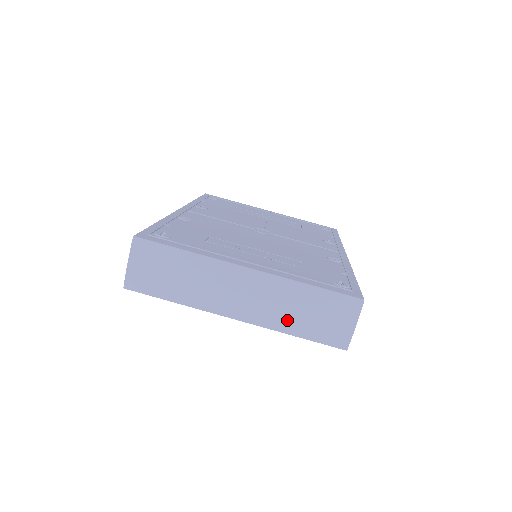
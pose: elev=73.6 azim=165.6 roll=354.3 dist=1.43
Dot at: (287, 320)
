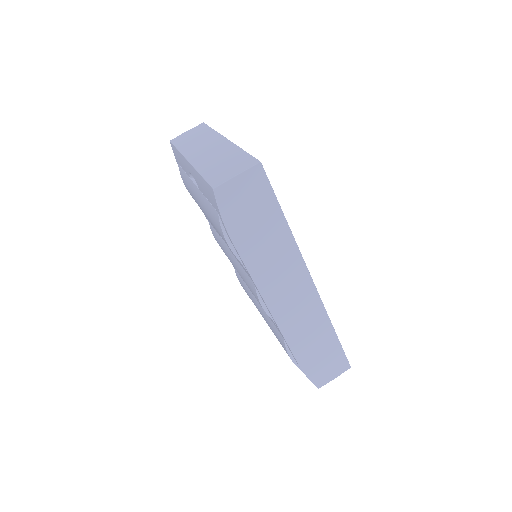
Dot at: (209, 165)
